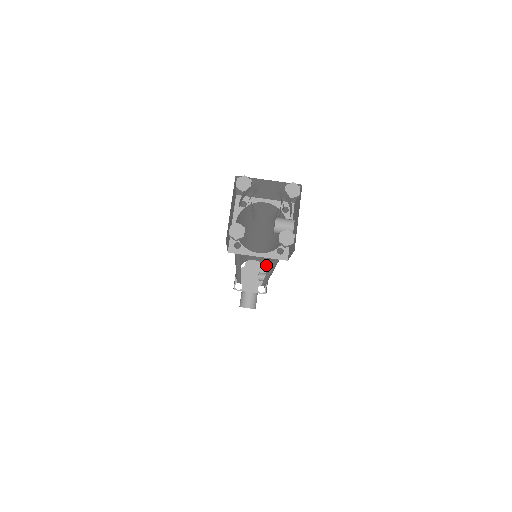
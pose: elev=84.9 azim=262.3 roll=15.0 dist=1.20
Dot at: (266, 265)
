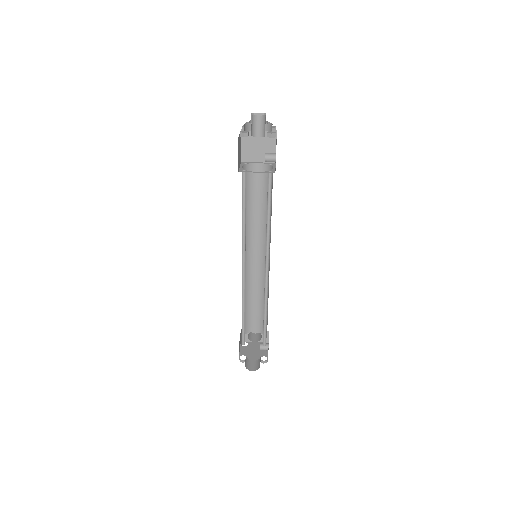
Dot at: occluded
